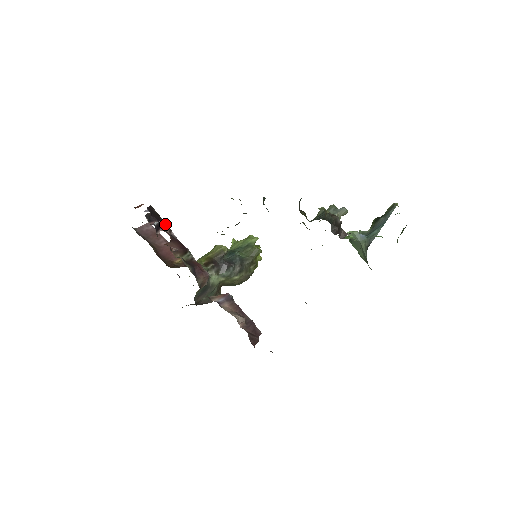
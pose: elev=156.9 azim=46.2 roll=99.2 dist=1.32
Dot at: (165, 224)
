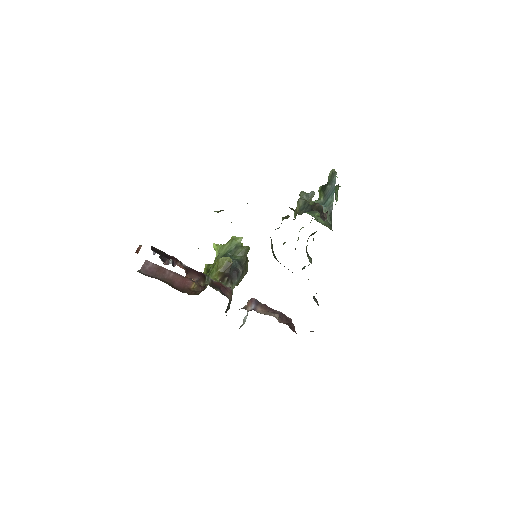
Dot at: (174, 259)
